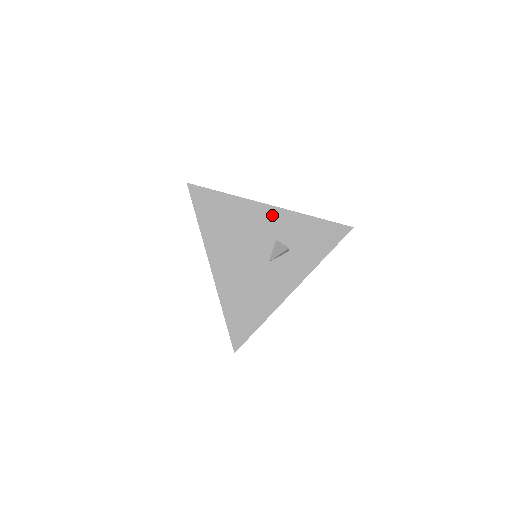
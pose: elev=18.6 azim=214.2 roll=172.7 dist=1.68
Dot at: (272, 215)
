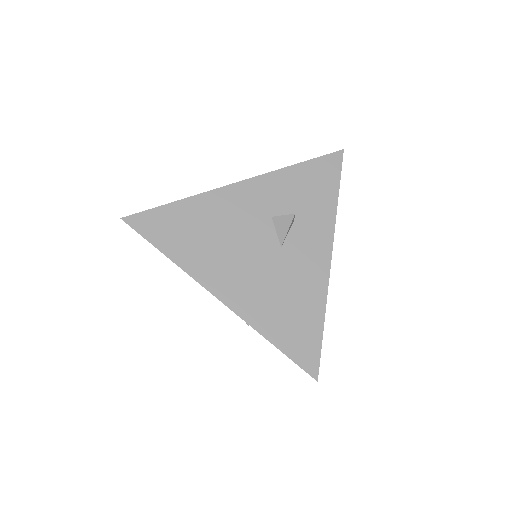
Dot at: (247, 192)
